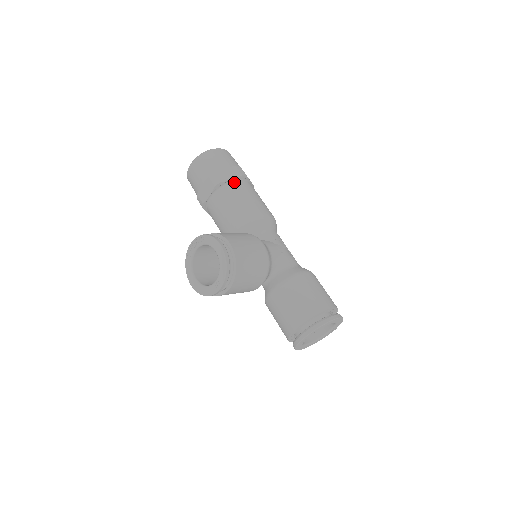
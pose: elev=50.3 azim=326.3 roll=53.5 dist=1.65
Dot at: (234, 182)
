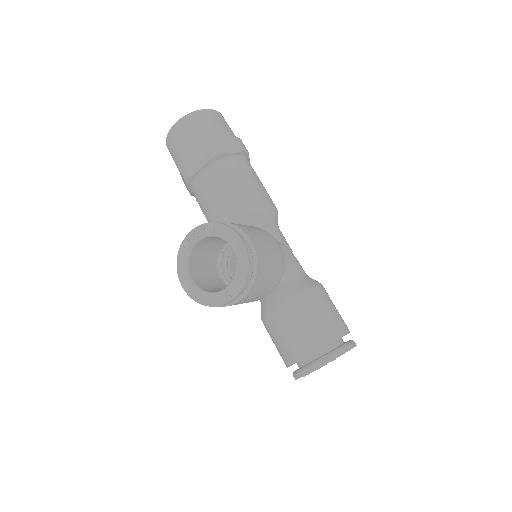
Dot at: (235, 157)
